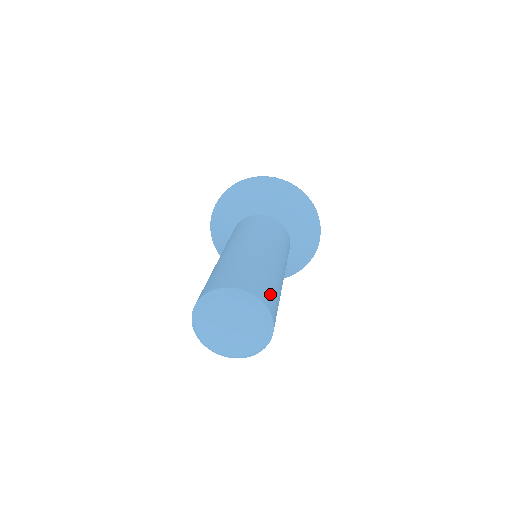
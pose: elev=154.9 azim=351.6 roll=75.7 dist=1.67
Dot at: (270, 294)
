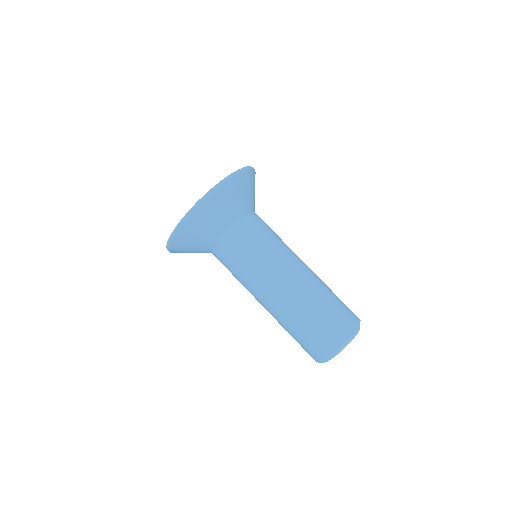
Dot at: (347, 307)
